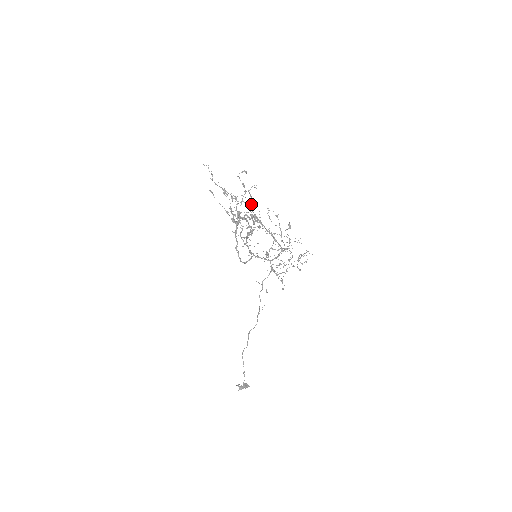
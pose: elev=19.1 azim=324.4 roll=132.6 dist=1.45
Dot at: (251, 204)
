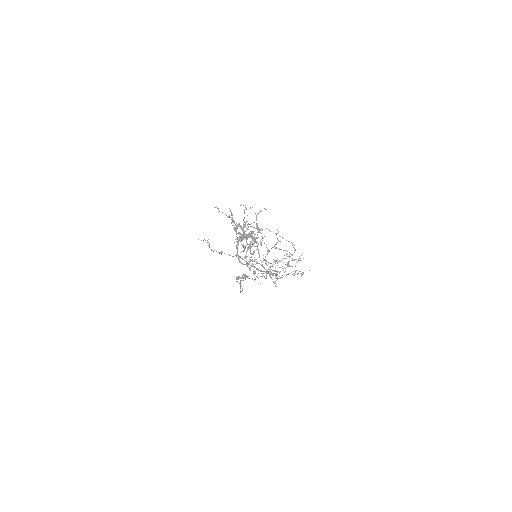
Dot at: occluded
